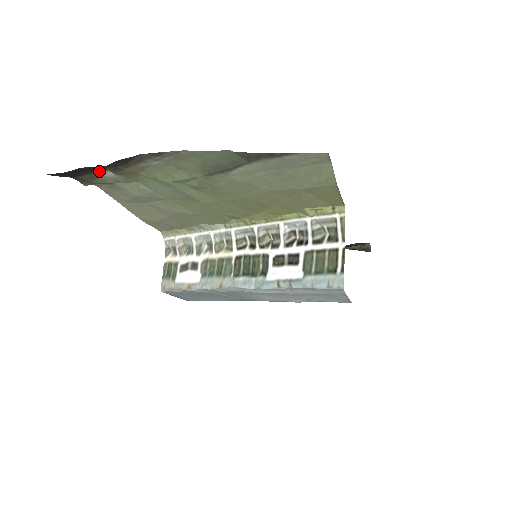
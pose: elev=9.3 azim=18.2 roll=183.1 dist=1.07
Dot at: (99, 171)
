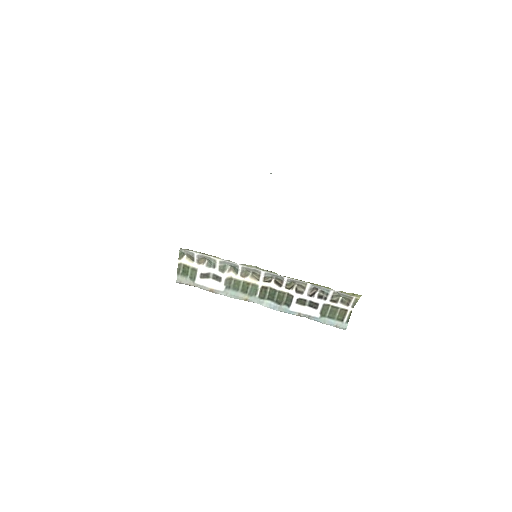
Dot at: occluded
